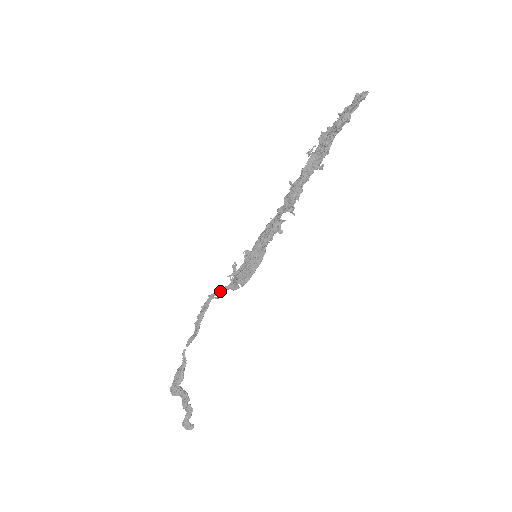
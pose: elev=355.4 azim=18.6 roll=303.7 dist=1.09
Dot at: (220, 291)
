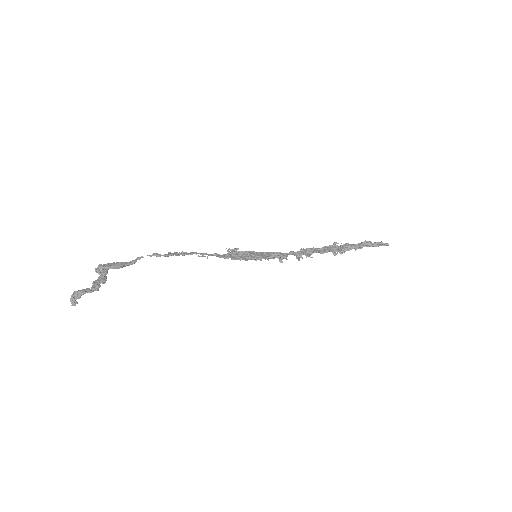
Dot at: (208, 254)
